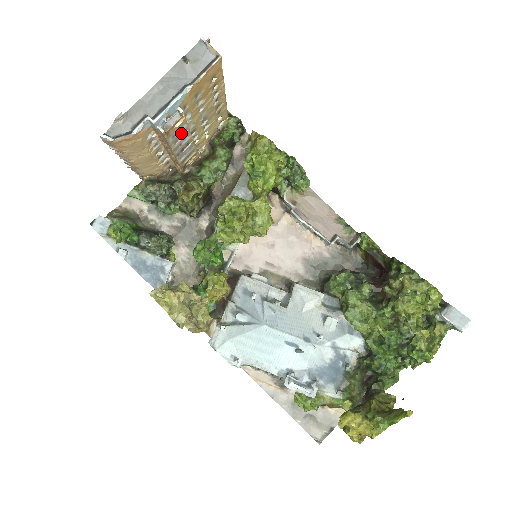
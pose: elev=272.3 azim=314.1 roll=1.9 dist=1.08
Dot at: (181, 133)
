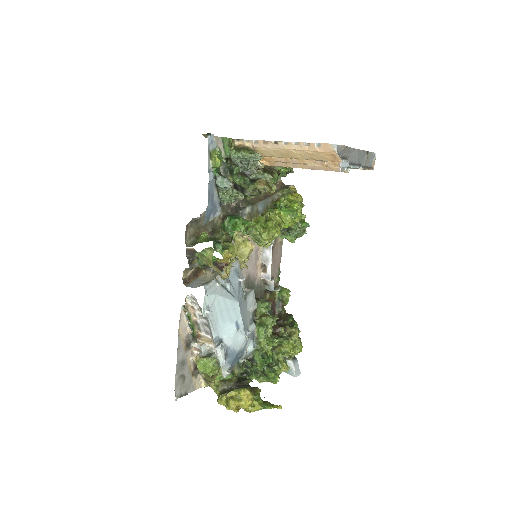
Dot at: occluded
